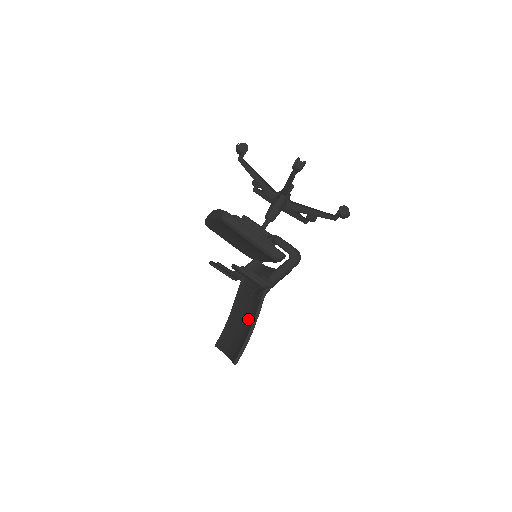
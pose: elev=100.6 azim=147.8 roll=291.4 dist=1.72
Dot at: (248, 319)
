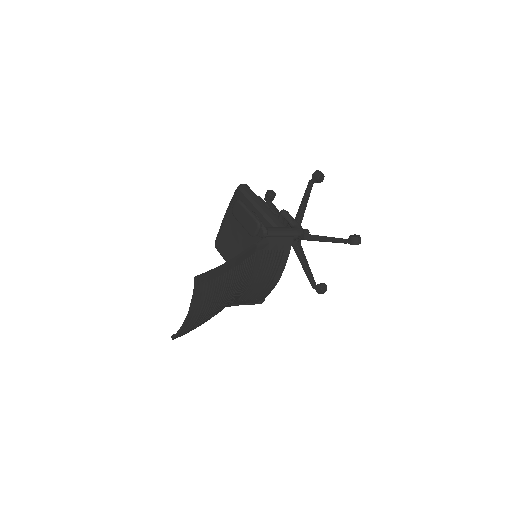
Dot at: occluded
